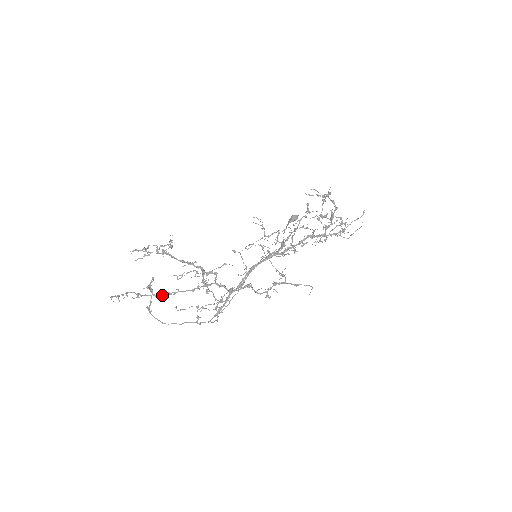
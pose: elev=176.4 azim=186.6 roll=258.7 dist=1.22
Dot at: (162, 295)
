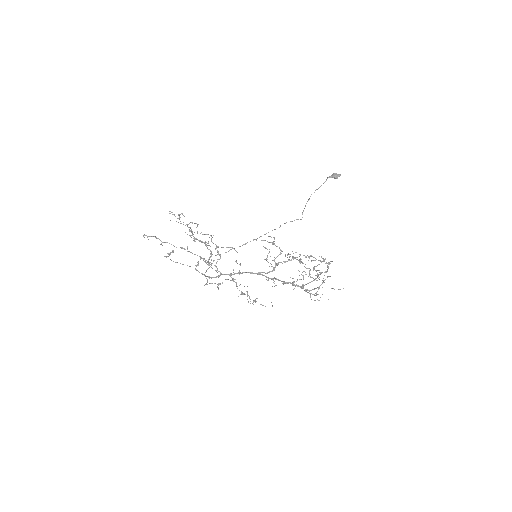
Dot at: occluded
